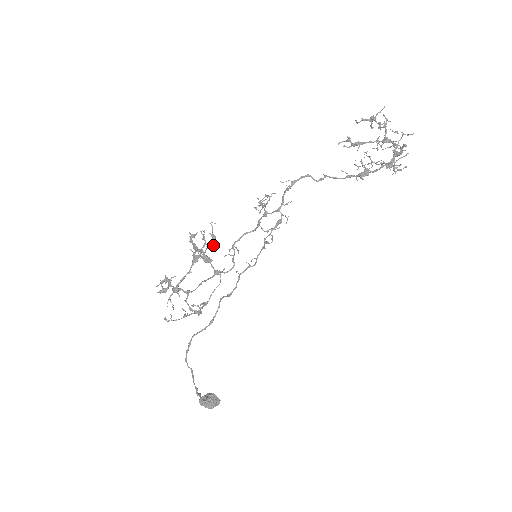
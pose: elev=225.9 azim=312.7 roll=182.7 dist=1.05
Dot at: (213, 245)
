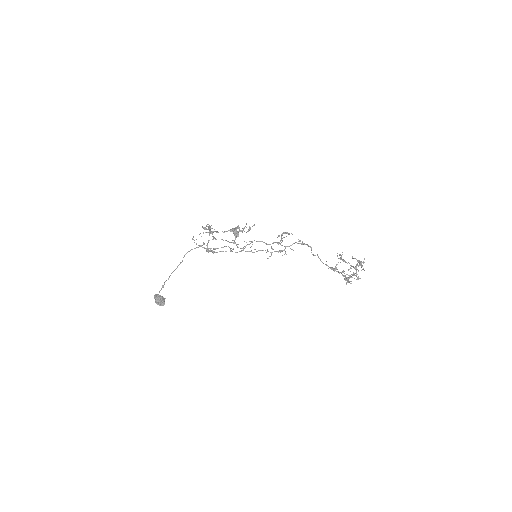
Dot at: (246, 232)
